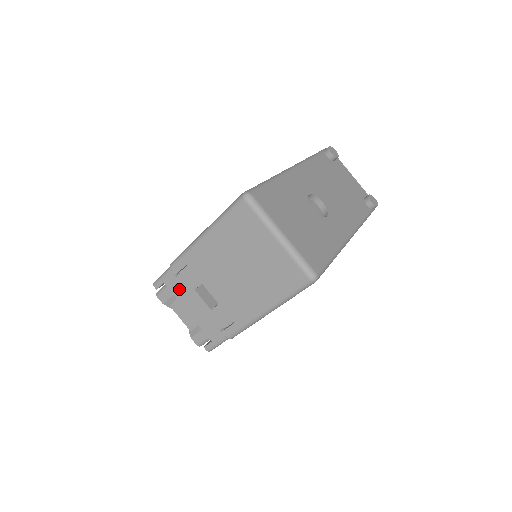
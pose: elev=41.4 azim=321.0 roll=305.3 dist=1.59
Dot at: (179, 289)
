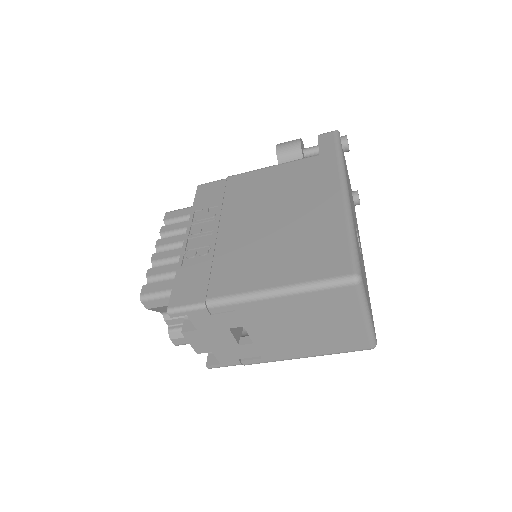
Dot at: (207, 324)
